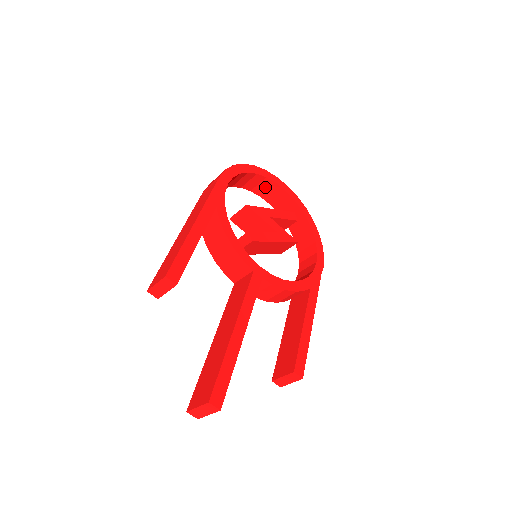
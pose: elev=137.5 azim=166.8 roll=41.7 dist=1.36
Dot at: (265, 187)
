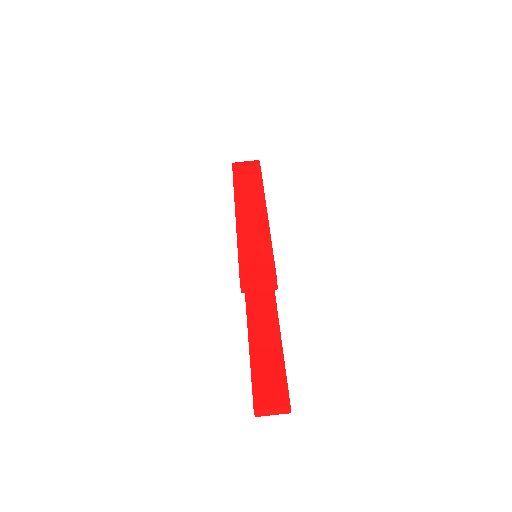
Dot at: occluded
